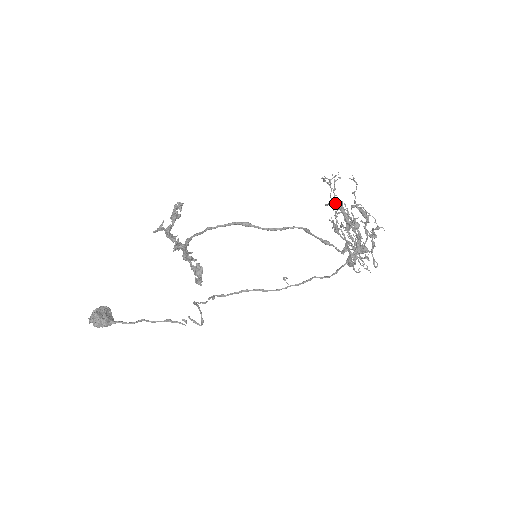
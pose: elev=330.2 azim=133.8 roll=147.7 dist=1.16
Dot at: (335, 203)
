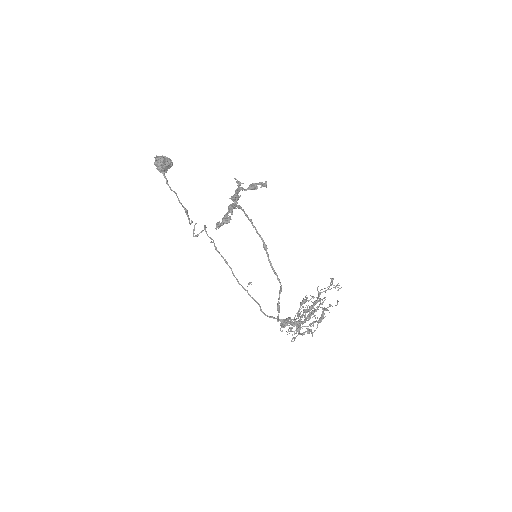
Dot at: (319, 295)
